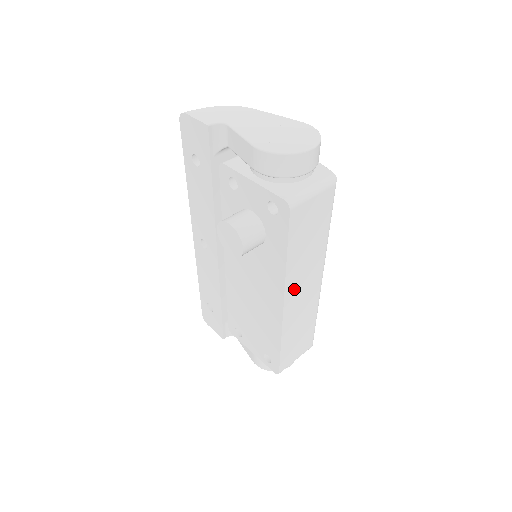
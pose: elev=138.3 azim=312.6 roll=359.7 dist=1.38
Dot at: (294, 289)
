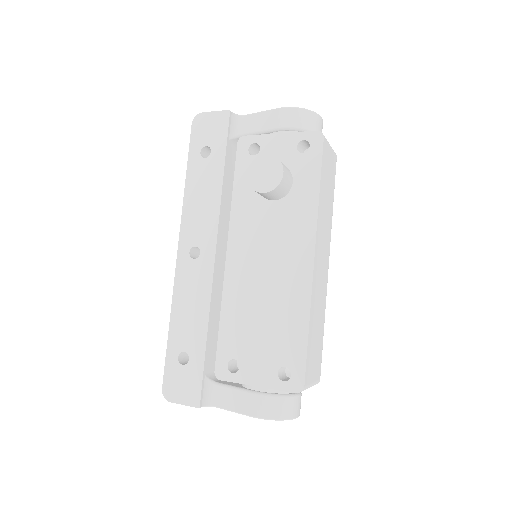
Dot at: (319, 245)
